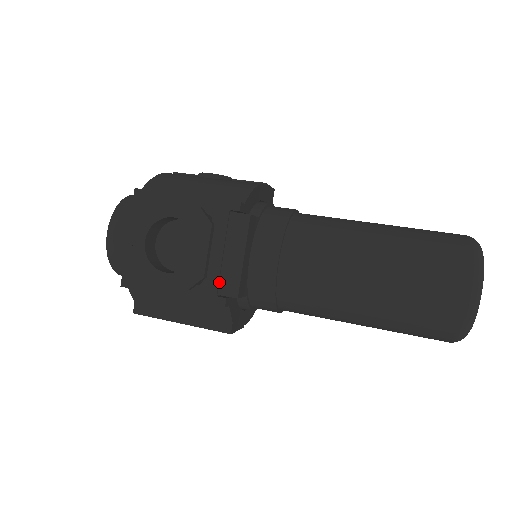
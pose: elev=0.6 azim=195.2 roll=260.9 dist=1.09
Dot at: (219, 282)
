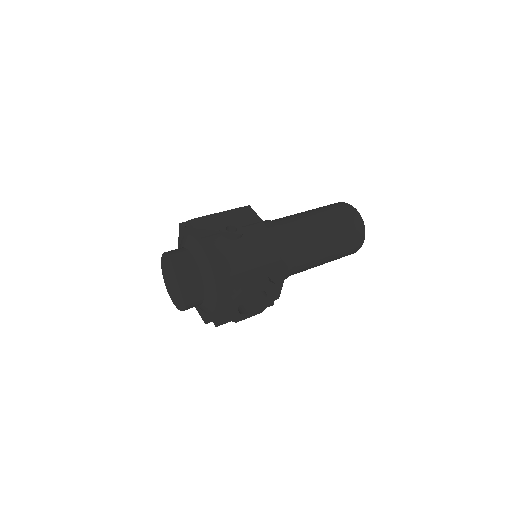
Dot at: occluded
